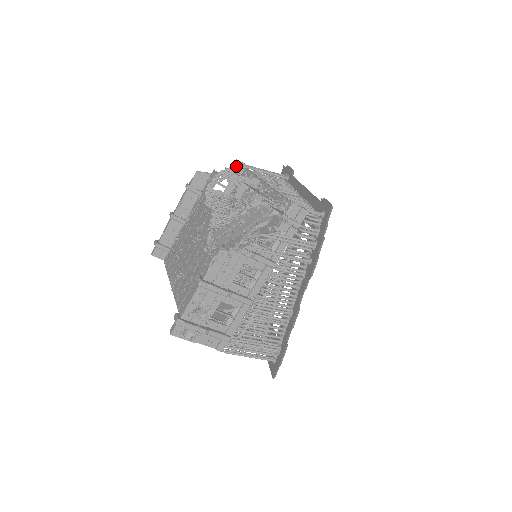
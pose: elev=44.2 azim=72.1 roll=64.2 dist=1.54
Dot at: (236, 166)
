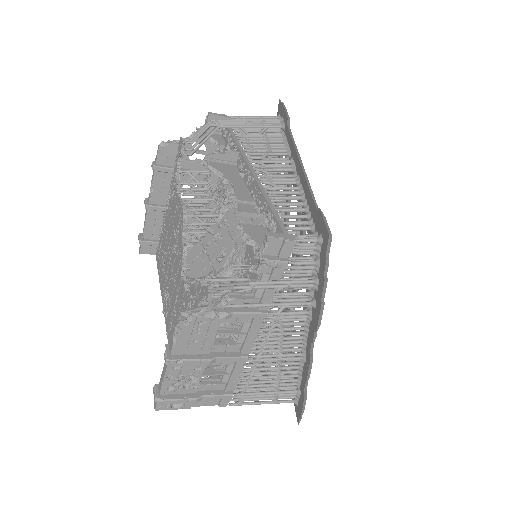
Dot at: (207, 128)
